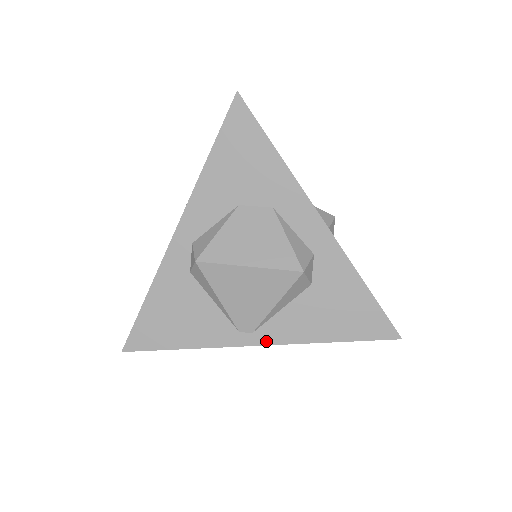
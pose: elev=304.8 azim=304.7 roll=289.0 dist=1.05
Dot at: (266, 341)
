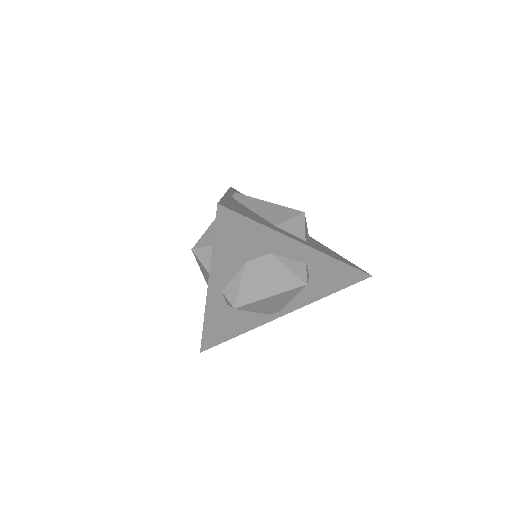
Dot at: (289, 311)
